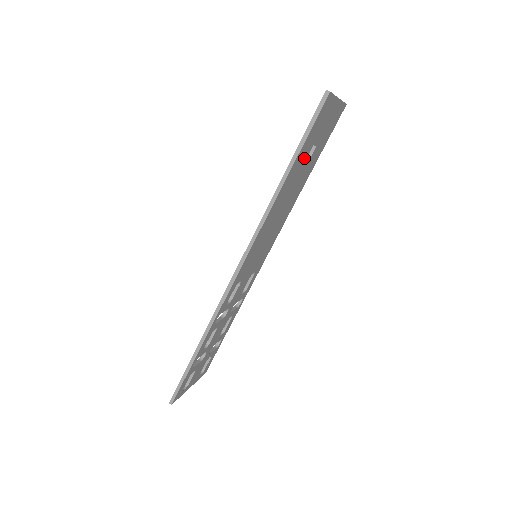
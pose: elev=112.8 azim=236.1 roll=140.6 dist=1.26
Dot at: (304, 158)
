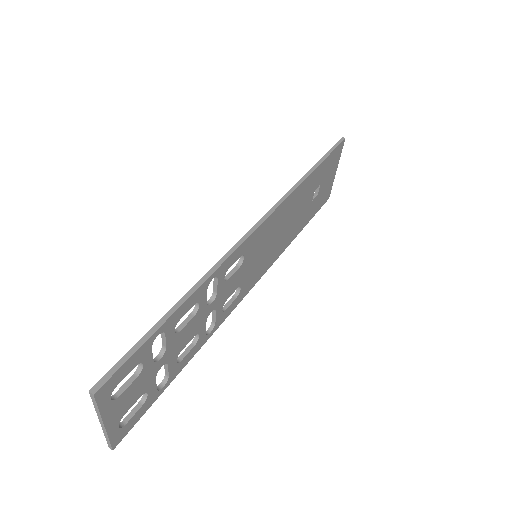
Dot at: (316, 185)
